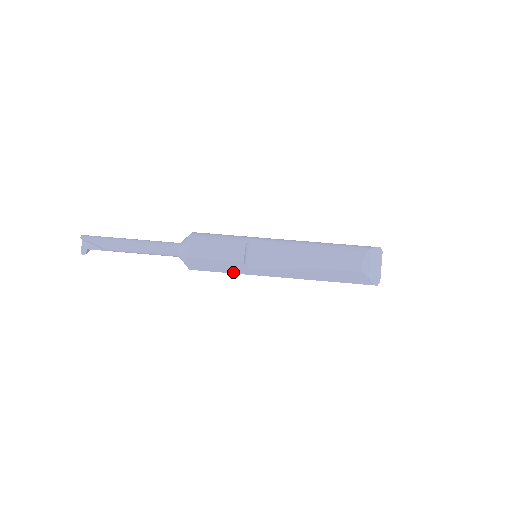
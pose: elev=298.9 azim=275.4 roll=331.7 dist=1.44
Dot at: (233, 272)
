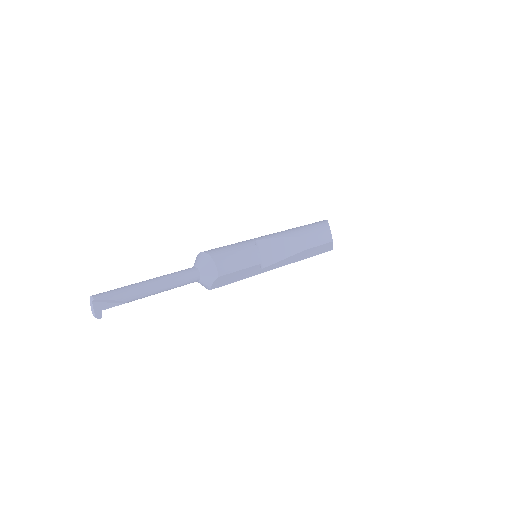
Dot at: (246, 277)
